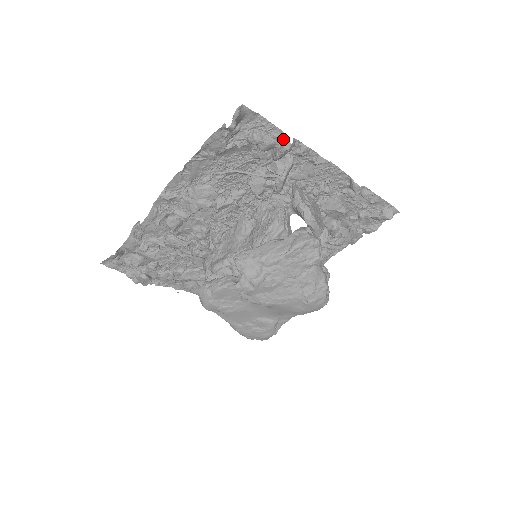
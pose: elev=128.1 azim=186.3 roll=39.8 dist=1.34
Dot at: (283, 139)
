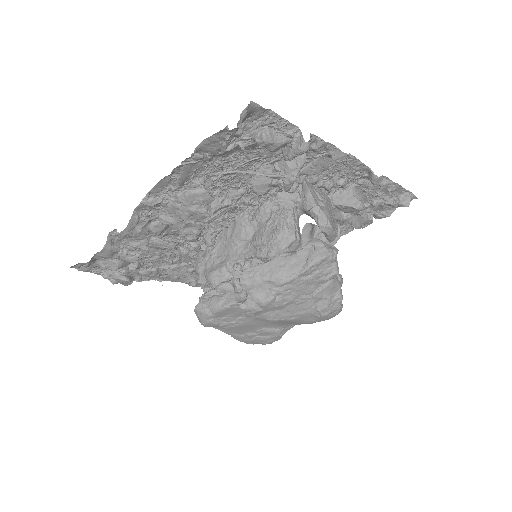
Dot at: (298, 137)
